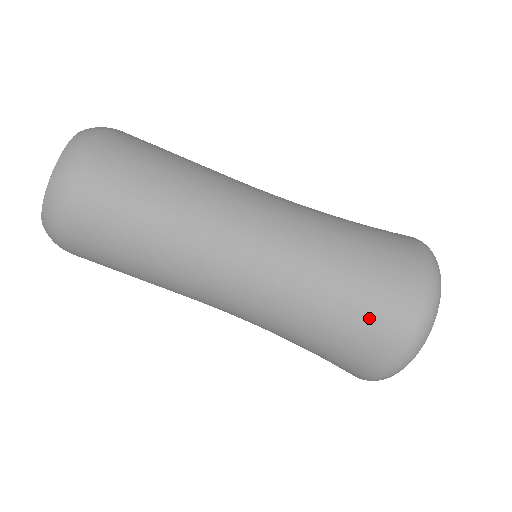
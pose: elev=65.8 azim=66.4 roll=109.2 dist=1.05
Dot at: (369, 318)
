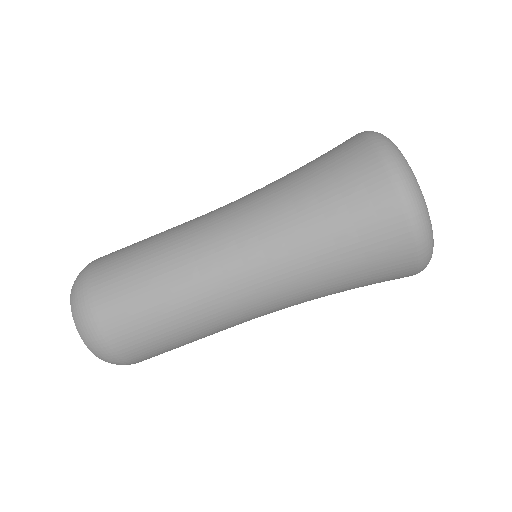
Dot at: (331, 167)
